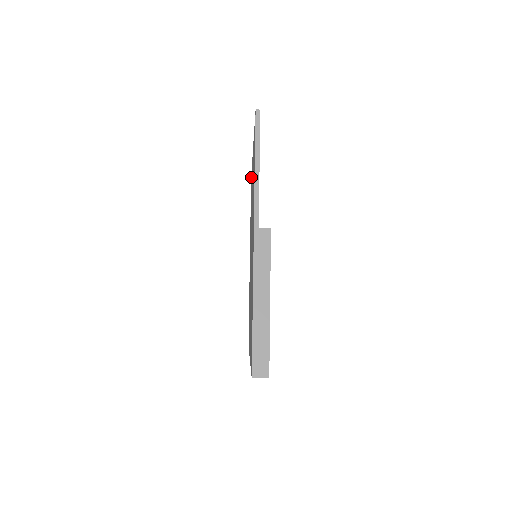
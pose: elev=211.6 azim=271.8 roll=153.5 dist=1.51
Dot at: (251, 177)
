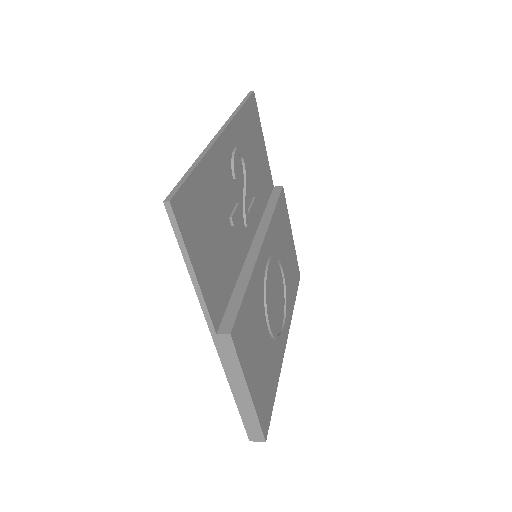
Dot at: occluded
